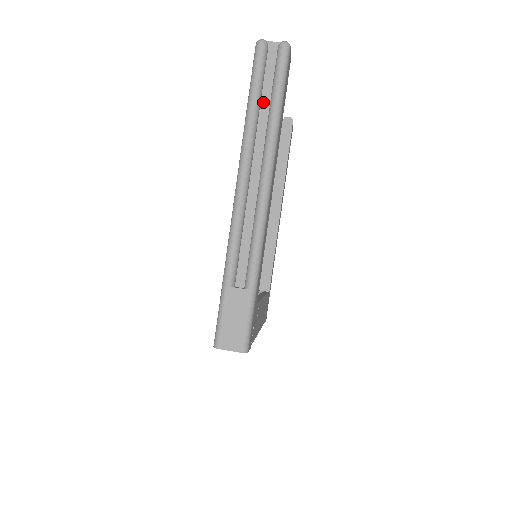
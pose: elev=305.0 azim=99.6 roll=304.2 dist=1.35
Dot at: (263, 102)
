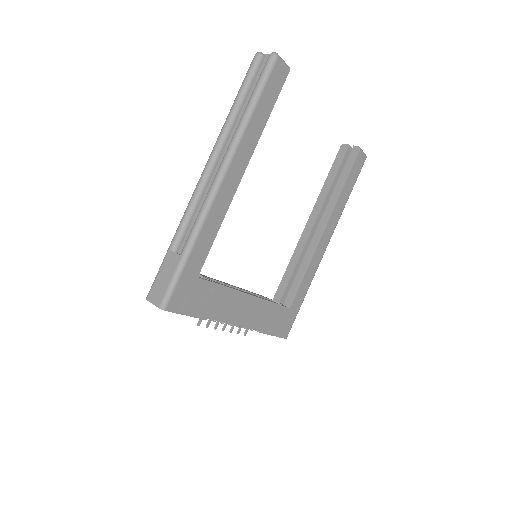
Dot at: (246, 103)
